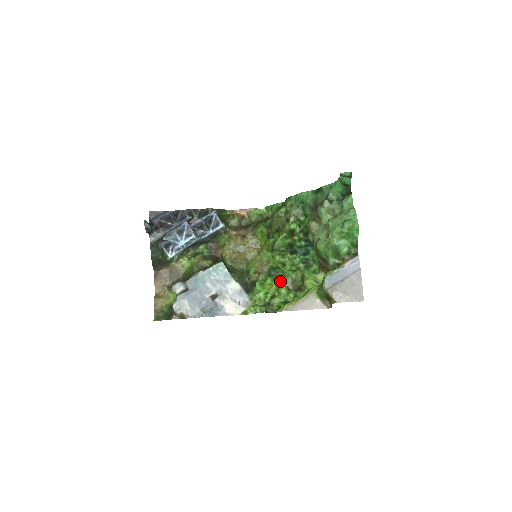
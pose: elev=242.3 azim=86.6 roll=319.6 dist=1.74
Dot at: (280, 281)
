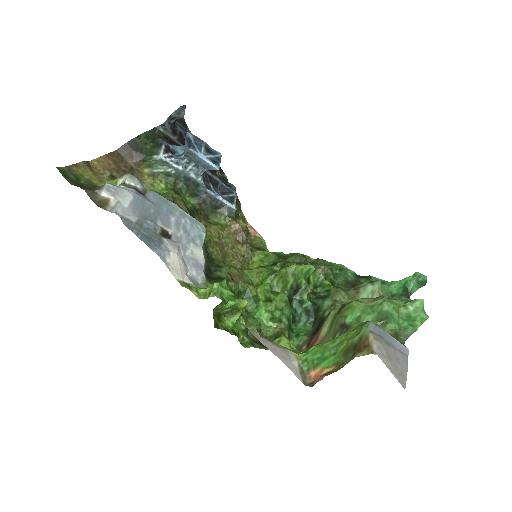
Dot at: (246, 312)
